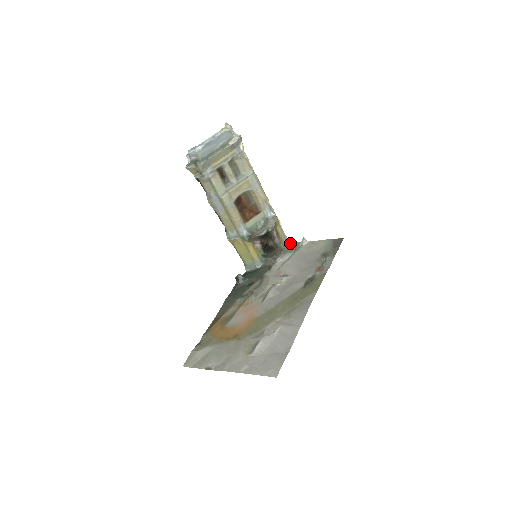
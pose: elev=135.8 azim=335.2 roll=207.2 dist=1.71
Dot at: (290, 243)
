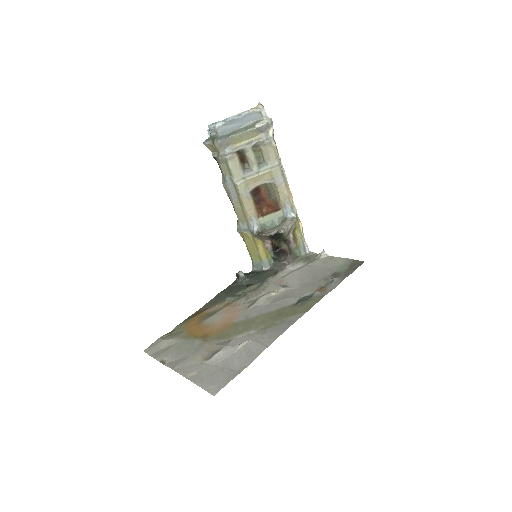
Dot at: (309, 252)
